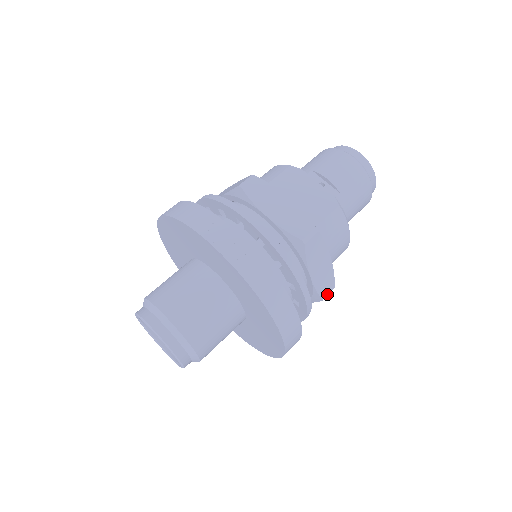
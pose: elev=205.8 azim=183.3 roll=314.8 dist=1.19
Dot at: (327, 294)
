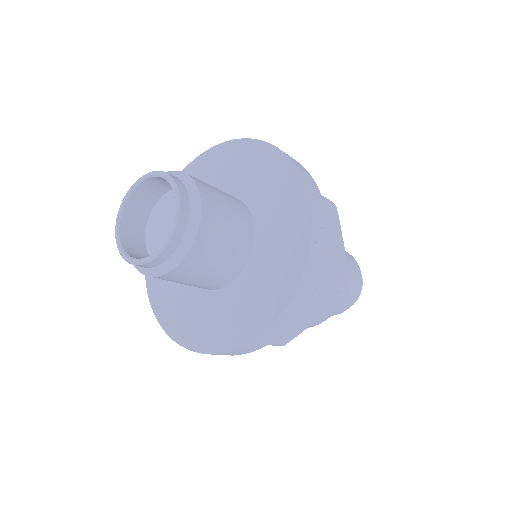
Dot at: (277, 344)
